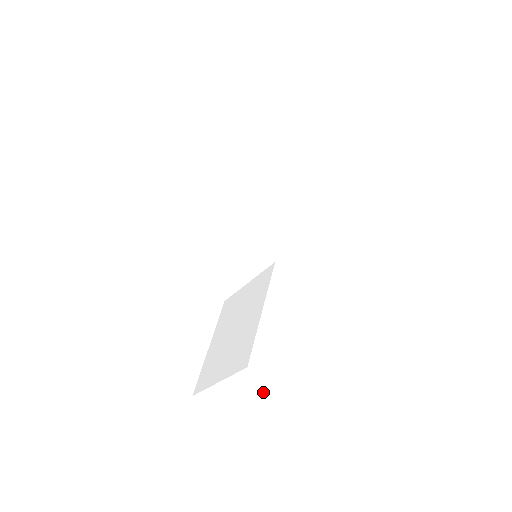
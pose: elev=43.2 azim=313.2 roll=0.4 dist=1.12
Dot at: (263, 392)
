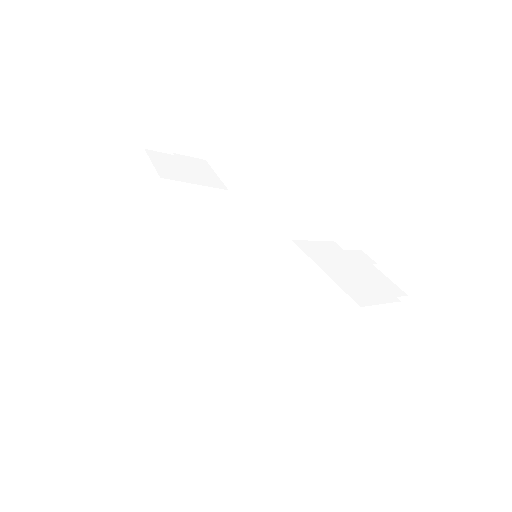
Dot at: (368, 322)
